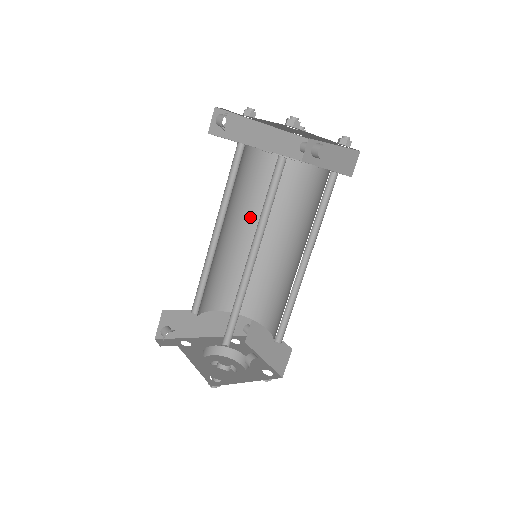
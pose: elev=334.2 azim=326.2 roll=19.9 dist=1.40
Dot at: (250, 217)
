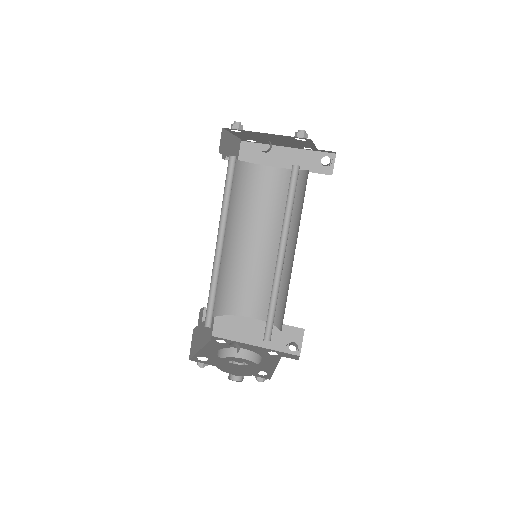
Dot at: (274, 229)
